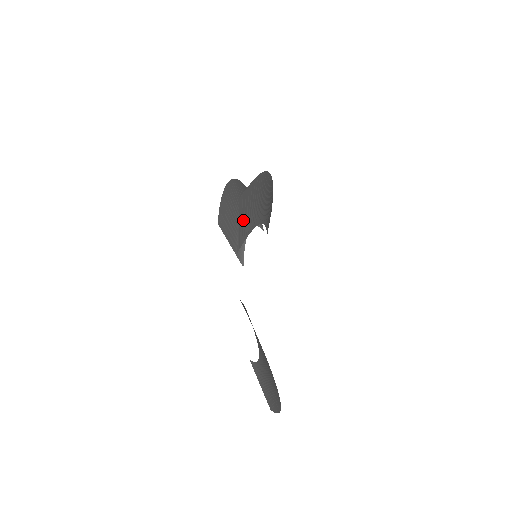
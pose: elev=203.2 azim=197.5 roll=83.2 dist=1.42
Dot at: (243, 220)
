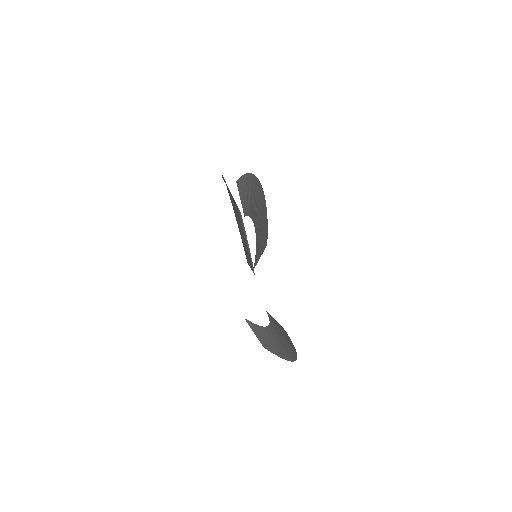
Dot at: (260, 248)
